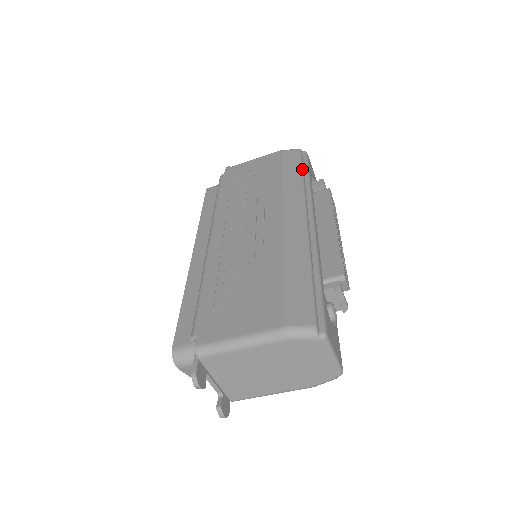
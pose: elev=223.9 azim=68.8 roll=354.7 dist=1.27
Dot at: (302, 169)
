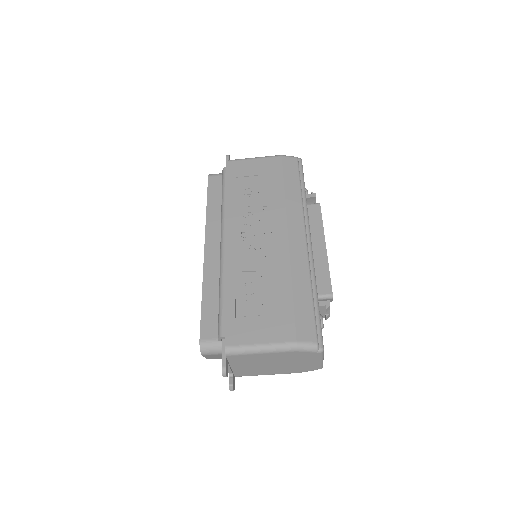
Dot at: (300, 182)
